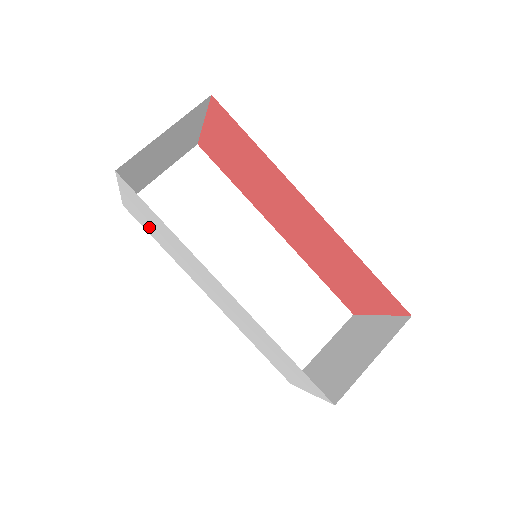
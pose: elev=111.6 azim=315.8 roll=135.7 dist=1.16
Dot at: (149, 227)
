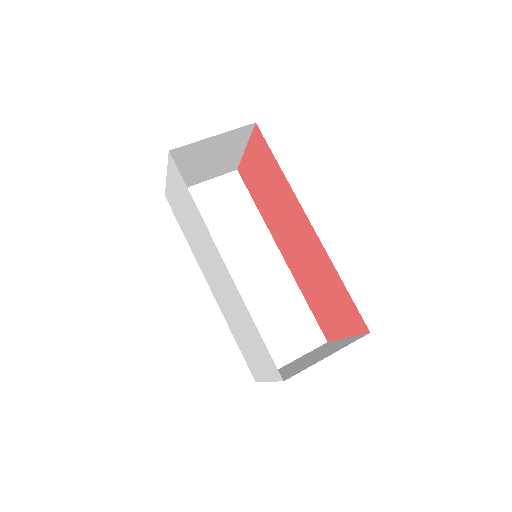
Dot at: (179, 212)
